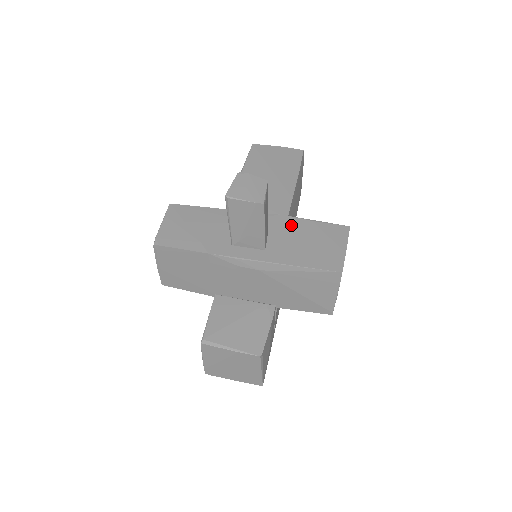
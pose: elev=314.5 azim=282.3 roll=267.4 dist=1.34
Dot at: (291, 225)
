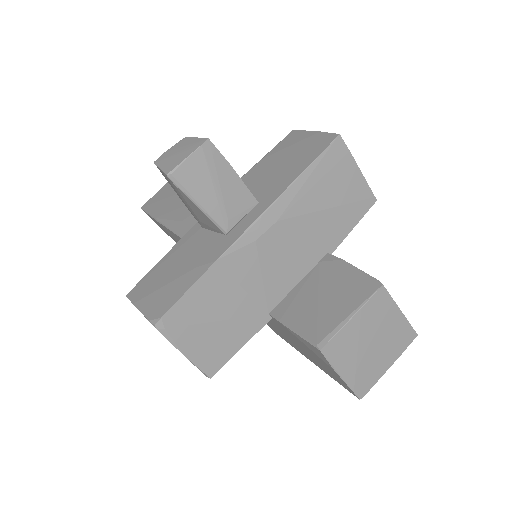
Dot at: (251, 177)
